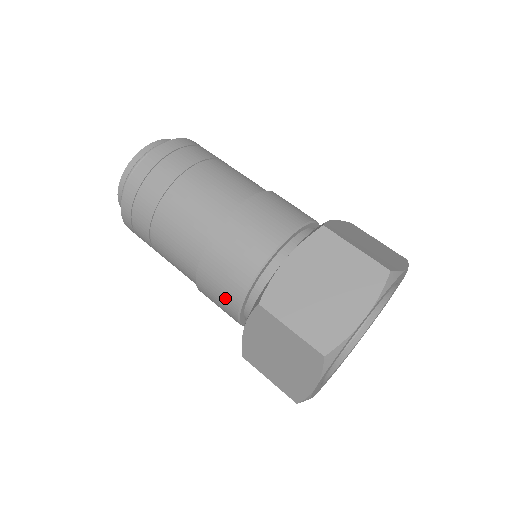
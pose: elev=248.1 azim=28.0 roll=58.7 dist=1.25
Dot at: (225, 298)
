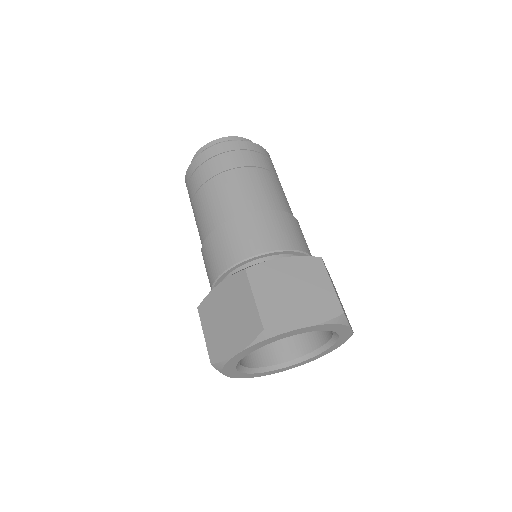
Dot at: occluded
